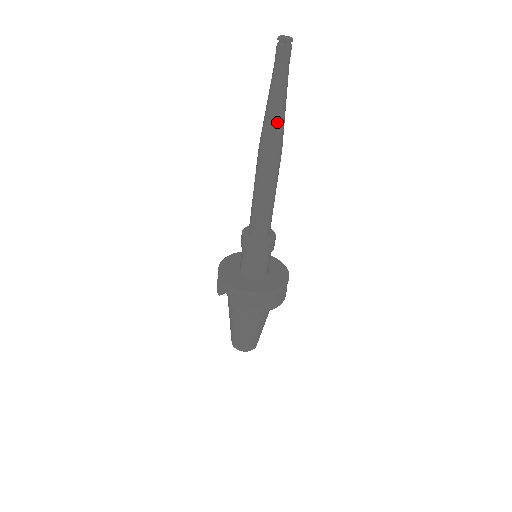
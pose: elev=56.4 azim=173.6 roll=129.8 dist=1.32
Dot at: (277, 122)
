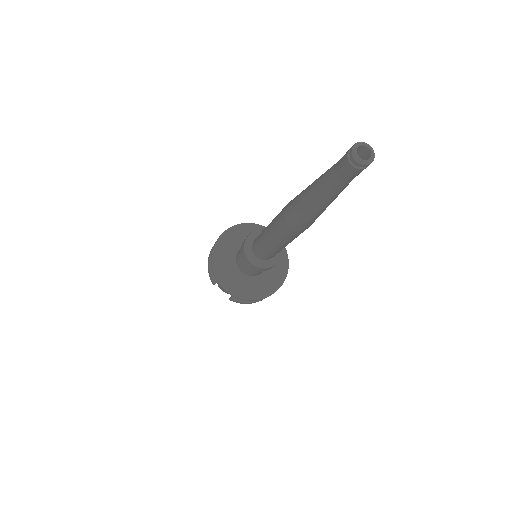
Dot at: (319, 214)
